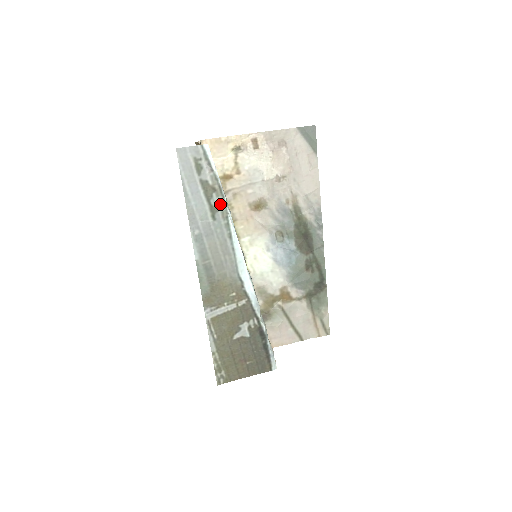
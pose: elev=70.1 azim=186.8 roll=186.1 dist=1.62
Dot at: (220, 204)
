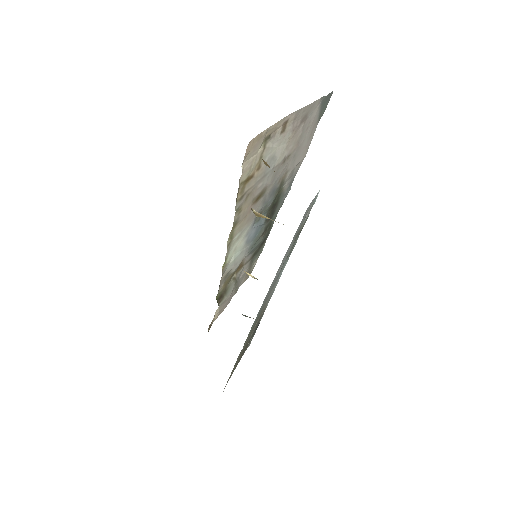
Dot at: (294, 244)
